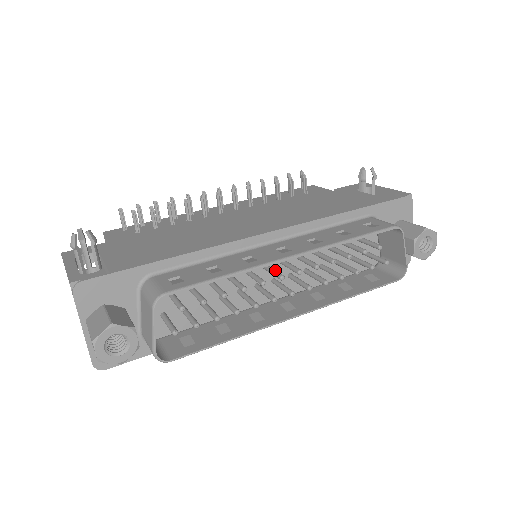
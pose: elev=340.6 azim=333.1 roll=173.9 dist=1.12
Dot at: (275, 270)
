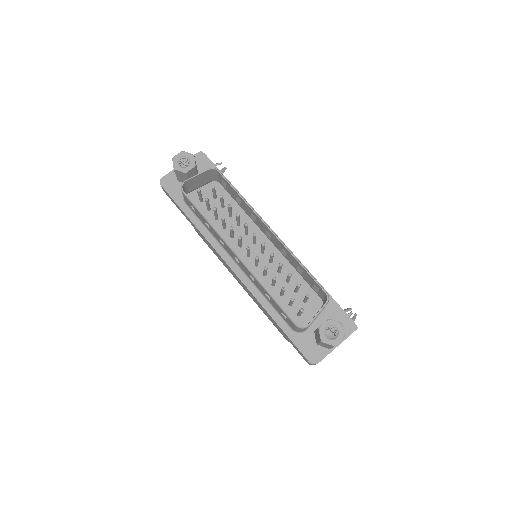
Dot at: occluded
